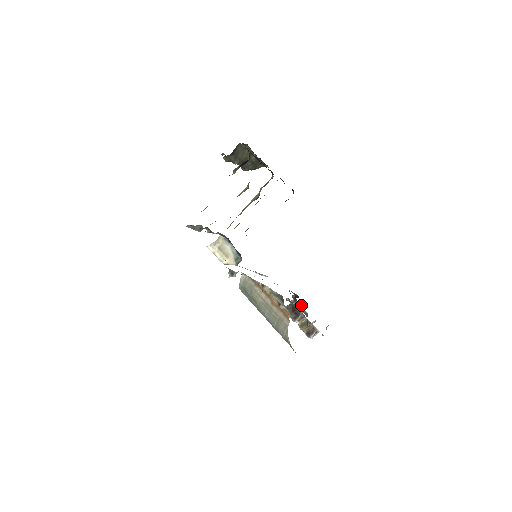
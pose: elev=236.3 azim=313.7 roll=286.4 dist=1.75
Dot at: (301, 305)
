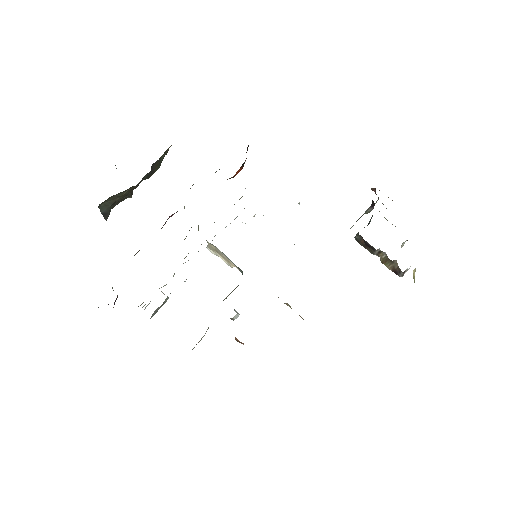
Dot at: occluded
